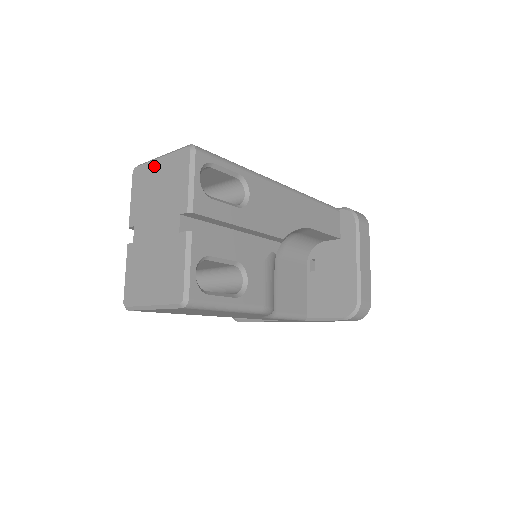
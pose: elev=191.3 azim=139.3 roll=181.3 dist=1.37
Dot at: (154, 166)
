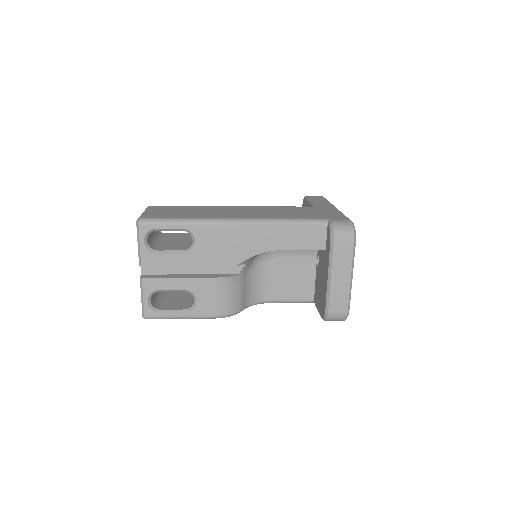
Dot at: occluded
